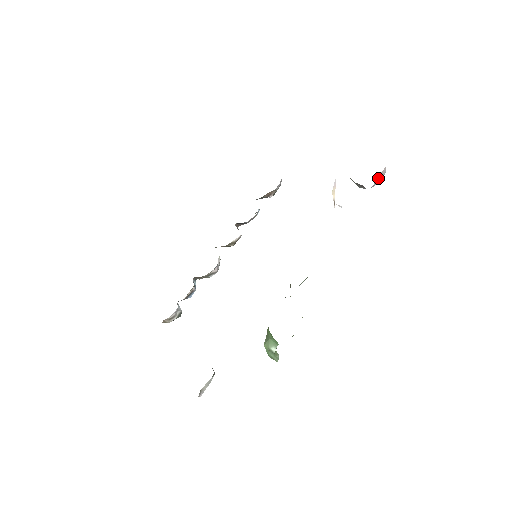
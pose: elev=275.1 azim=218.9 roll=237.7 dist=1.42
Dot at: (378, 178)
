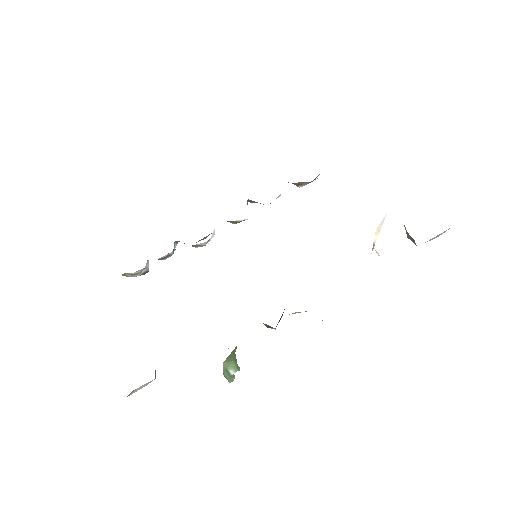
Dot at: (434, 237)
